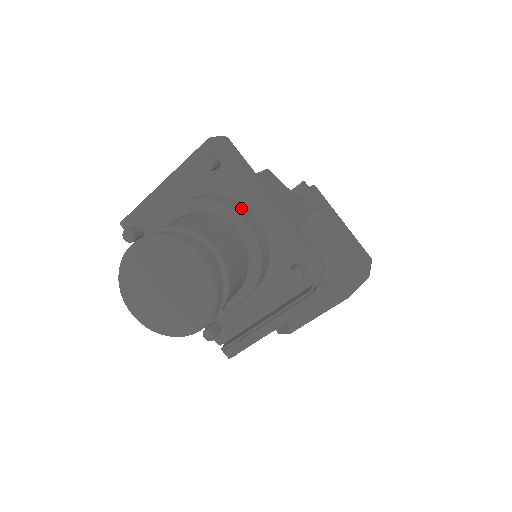
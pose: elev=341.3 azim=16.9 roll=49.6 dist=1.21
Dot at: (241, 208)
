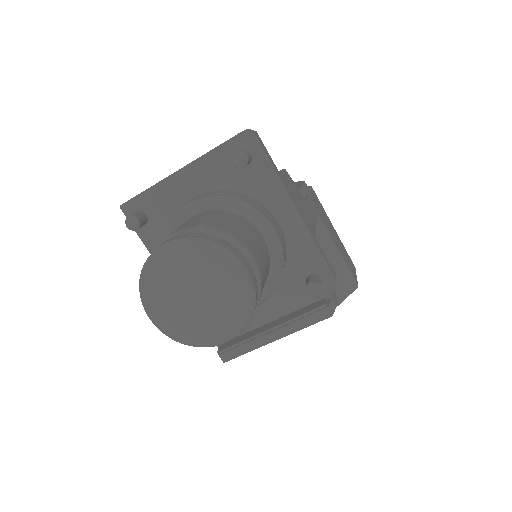
Dot at: (267, 212)
